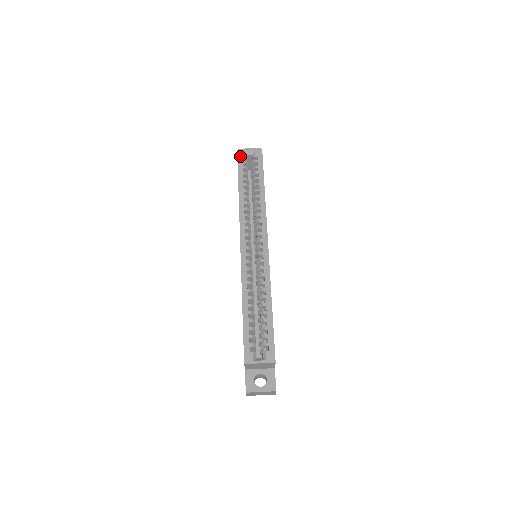
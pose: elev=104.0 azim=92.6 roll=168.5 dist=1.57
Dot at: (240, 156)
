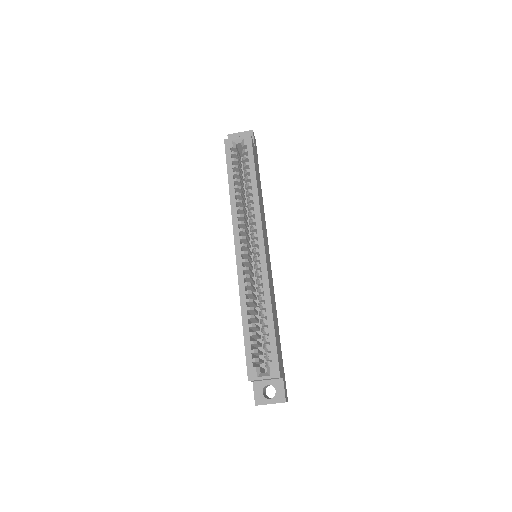
Dot at: (228, 147)
